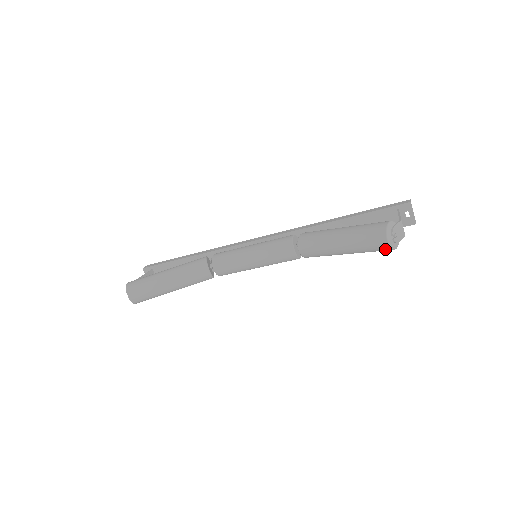
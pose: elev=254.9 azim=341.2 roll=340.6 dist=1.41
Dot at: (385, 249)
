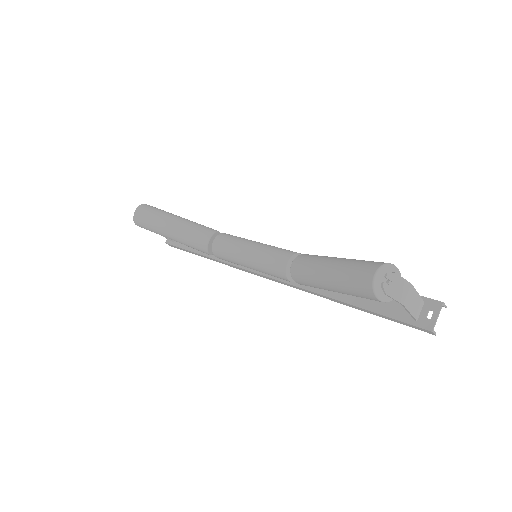
Dot at: (367, 288)
